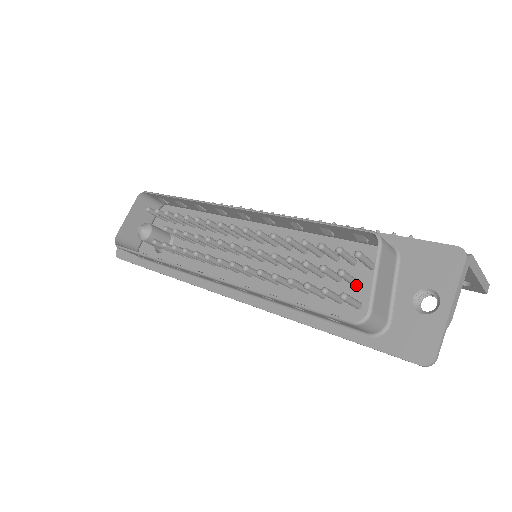
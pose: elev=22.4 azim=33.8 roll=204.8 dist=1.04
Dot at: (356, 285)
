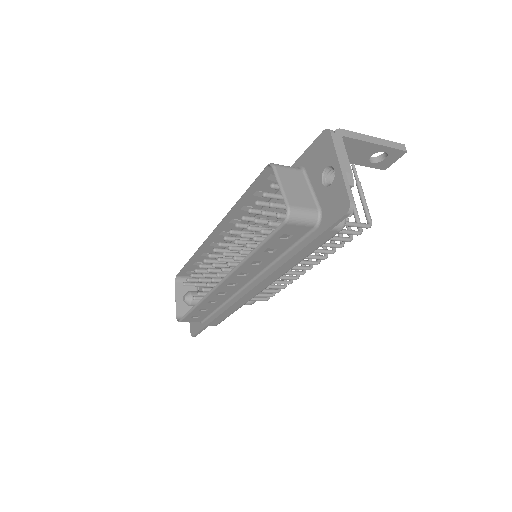
Dot at: occluded
